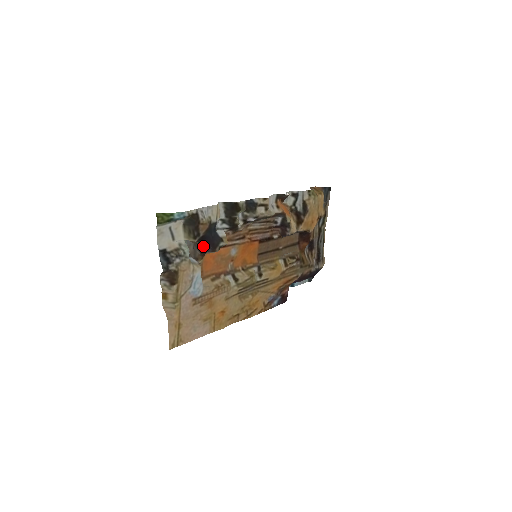
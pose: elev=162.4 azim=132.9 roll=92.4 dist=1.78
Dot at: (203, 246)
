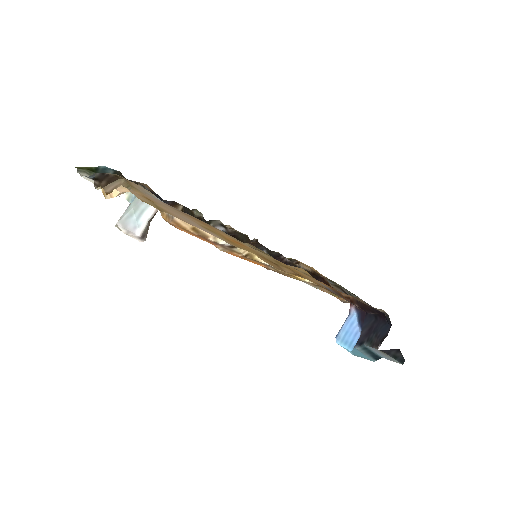
Dot at: occluded
